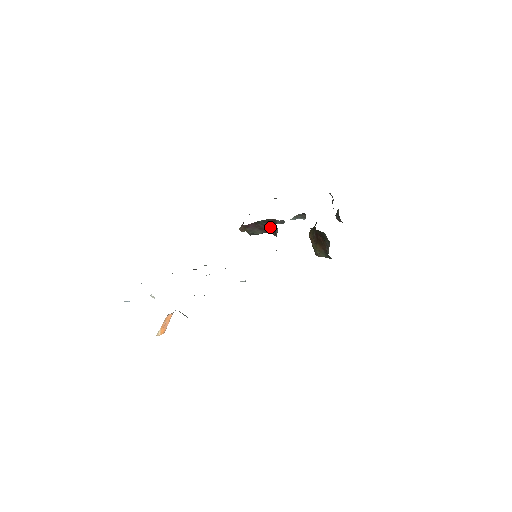
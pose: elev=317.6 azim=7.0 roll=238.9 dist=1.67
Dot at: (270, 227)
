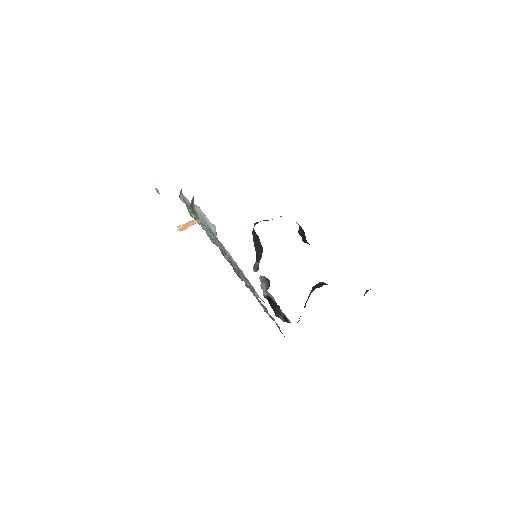
Dot at: (257, 257)
